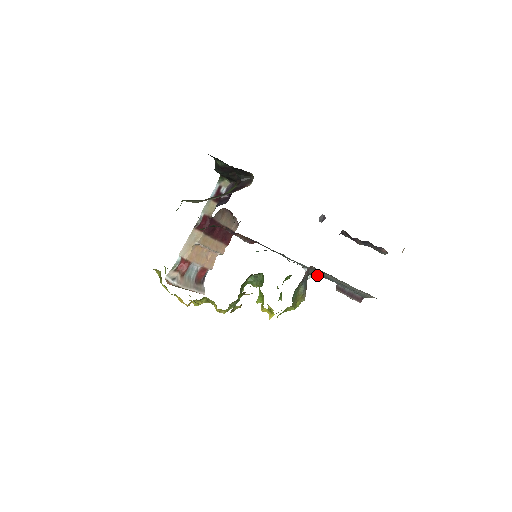
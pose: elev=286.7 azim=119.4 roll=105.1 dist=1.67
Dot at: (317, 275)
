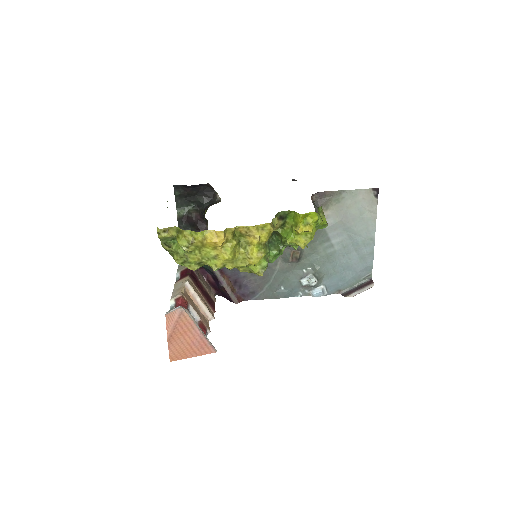
Dot at: (319, 275)
